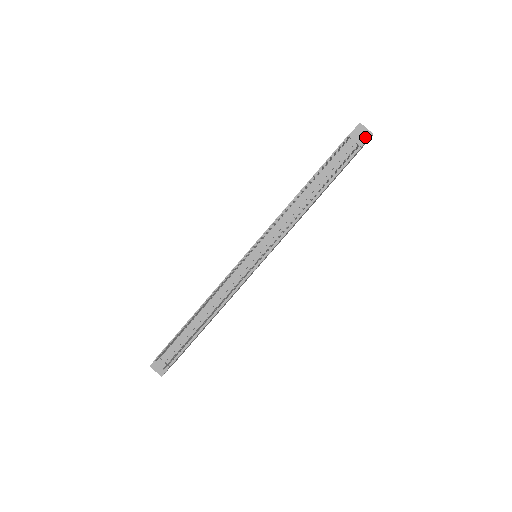
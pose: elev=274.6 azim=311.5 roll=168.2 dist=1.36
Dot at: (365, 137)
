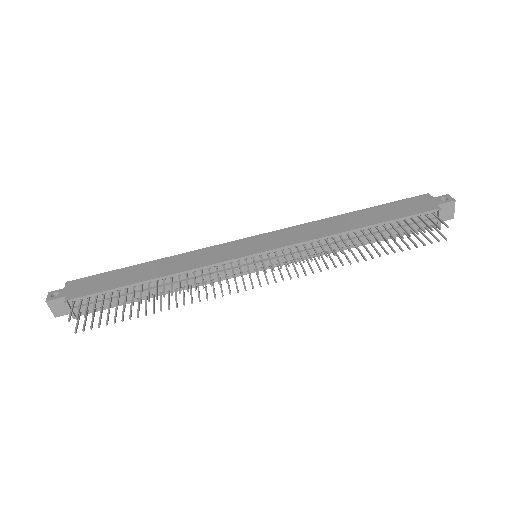
Dot at: (446, 216)
